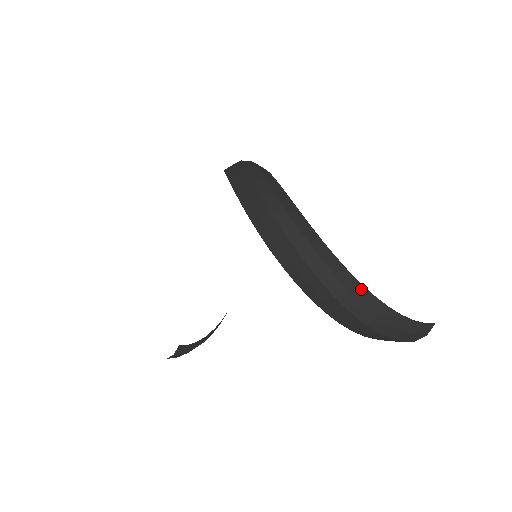
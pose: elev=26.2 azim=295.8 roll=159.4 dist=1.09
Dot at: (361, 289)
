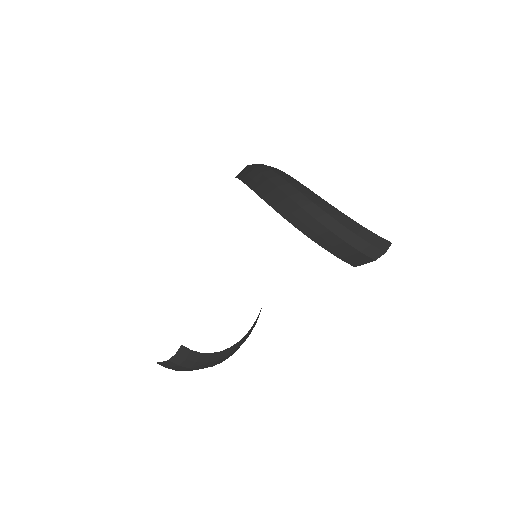
Dot at: (311, 193)
